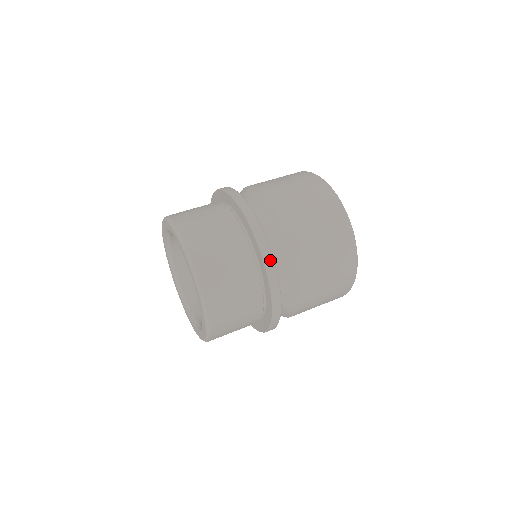
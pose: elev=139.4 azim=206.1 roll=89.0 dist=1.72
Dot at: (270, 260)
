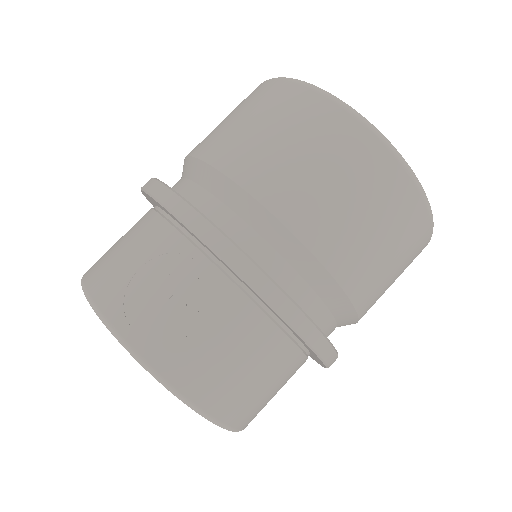
Dot at: (157, 186)
